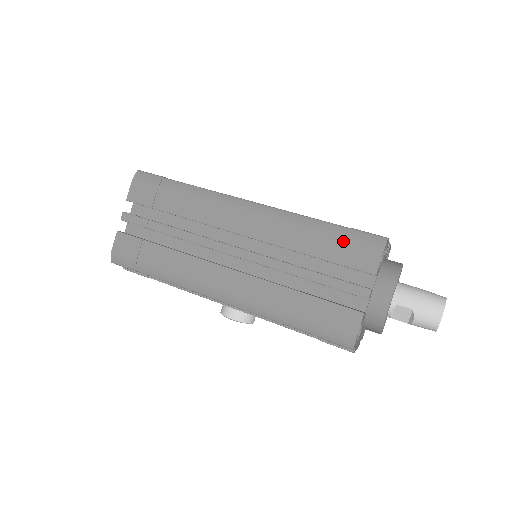
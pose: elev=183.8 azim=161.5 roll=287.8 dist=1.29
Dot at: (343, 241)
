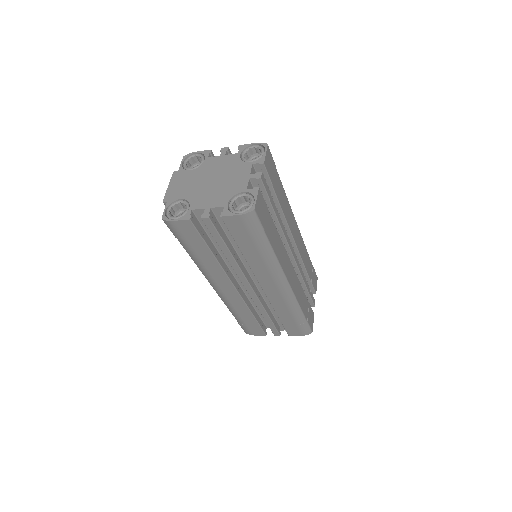
Dot at: (297, 324)
